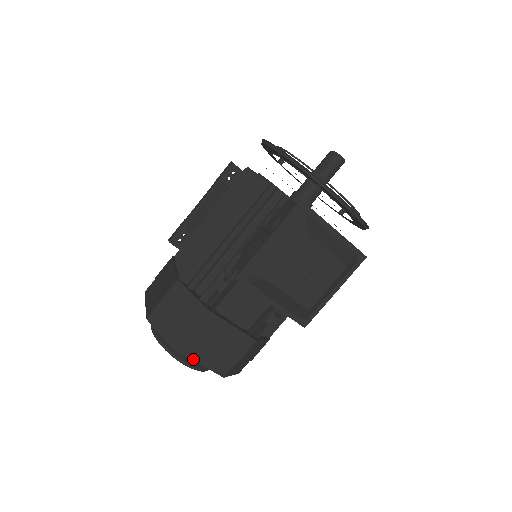
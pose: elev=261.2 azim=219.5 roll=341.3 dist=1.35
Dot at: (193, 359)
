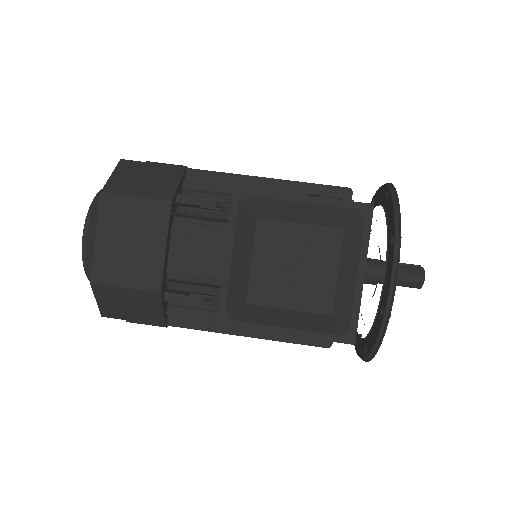
Dot at: (98, 226)
